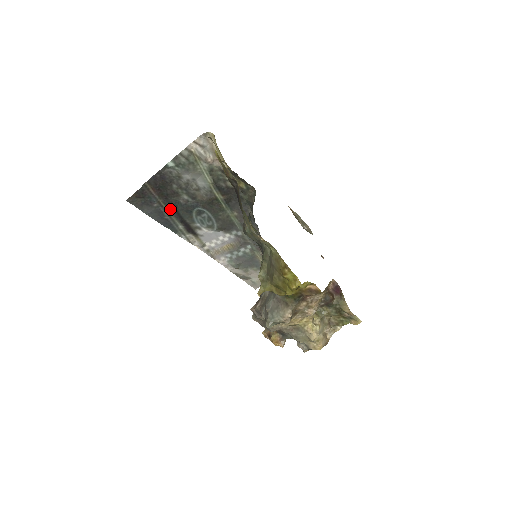
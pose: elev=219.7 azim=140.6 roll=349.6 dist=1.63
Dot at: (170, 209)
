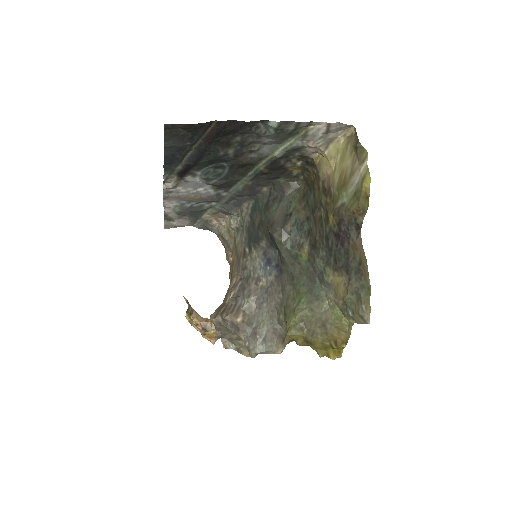
Dot at: (196, 151)
